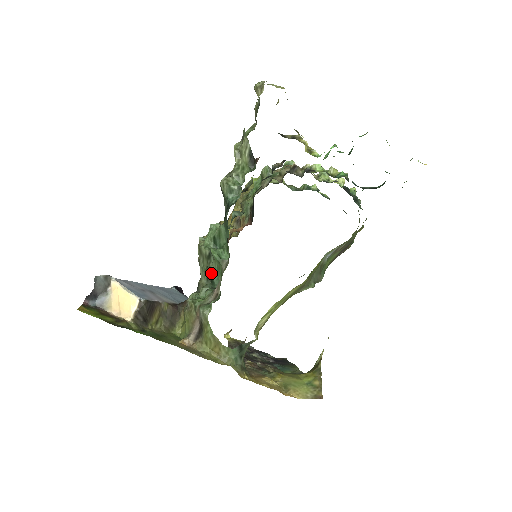
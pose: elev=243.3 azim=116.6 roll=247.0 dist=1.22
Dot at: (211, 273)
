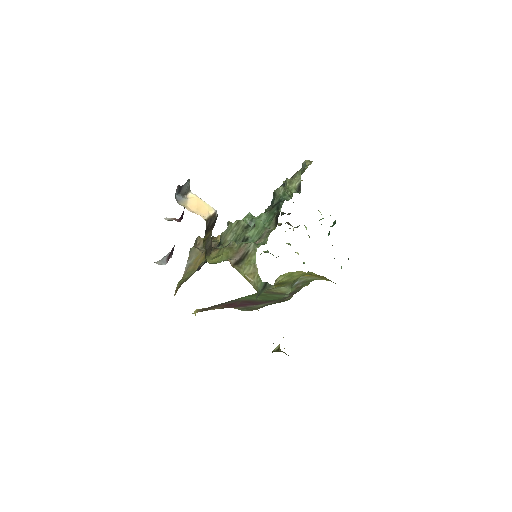
Dot at: (247, 236)
